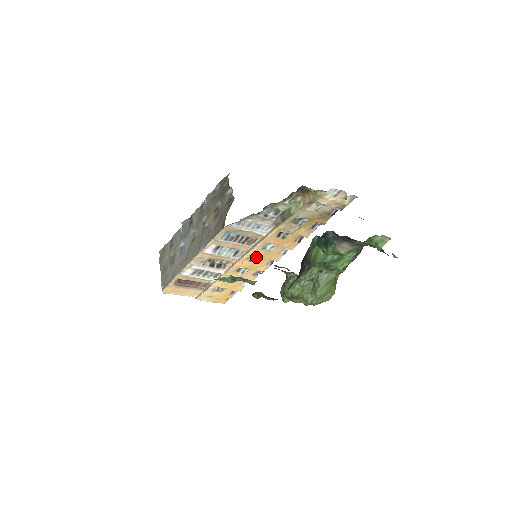
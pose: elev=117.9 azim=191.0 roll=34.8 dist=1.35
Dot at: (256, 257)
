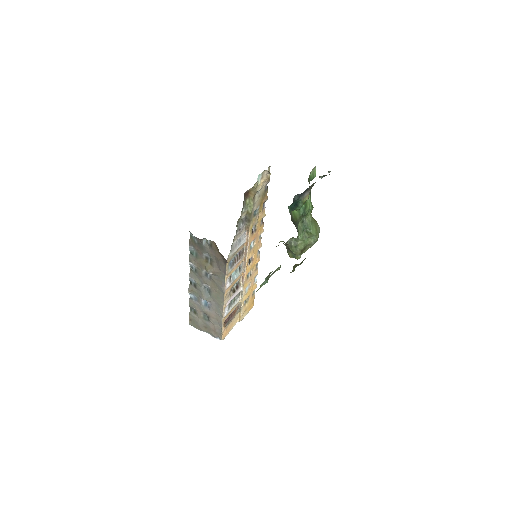
Dot at: (250, 258)
